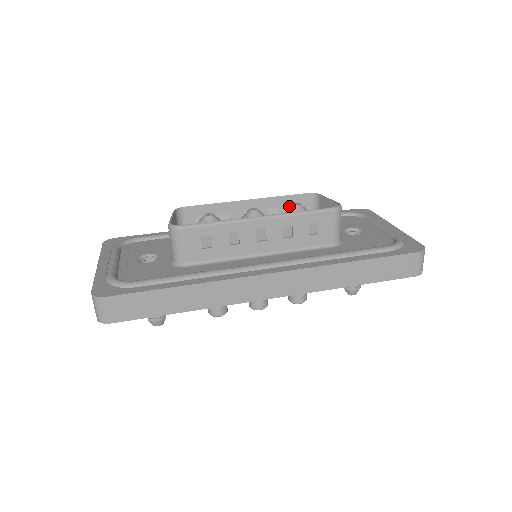
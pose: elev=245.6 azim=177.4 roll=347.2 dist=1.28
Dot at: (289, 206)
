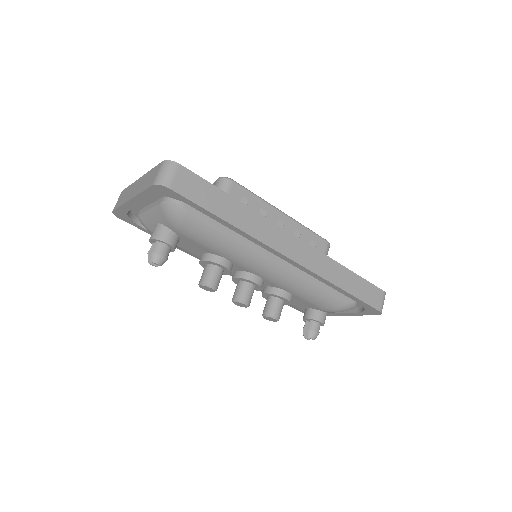
Dot at: occluded
